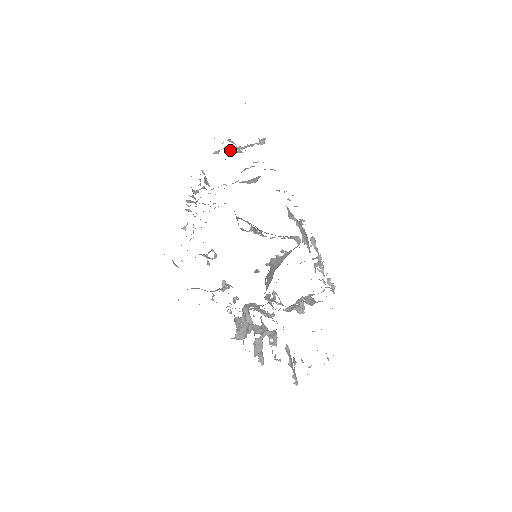
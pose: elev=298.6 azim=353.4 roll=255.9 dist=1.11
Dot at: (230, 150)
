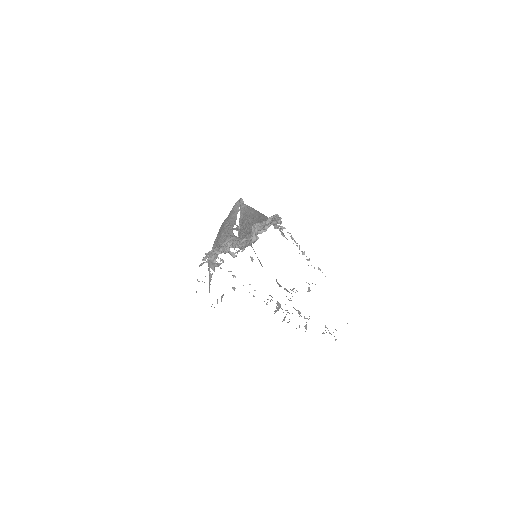
Dot at: occluded
